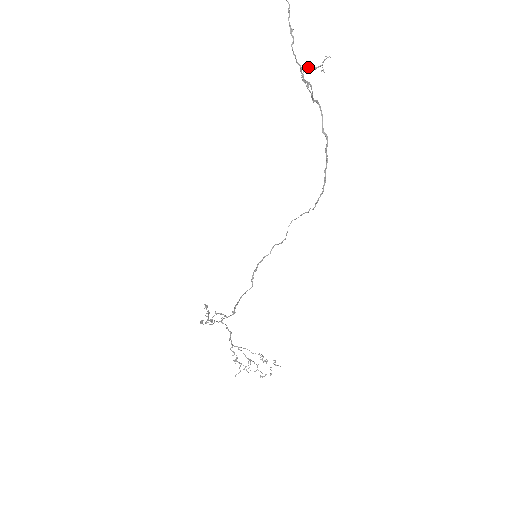
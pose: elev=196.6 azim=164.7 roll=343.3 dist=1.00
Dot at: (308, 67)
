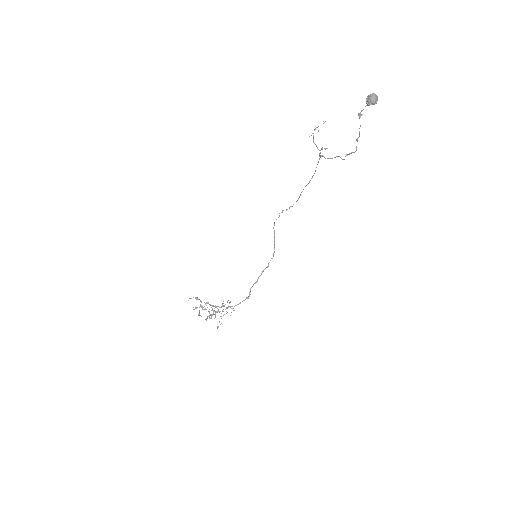
Dot at: occluded
